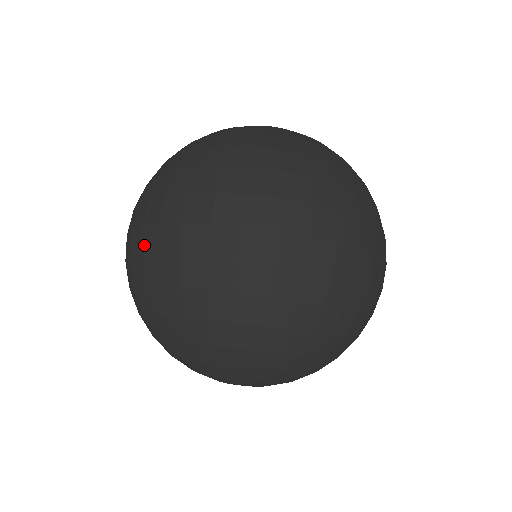
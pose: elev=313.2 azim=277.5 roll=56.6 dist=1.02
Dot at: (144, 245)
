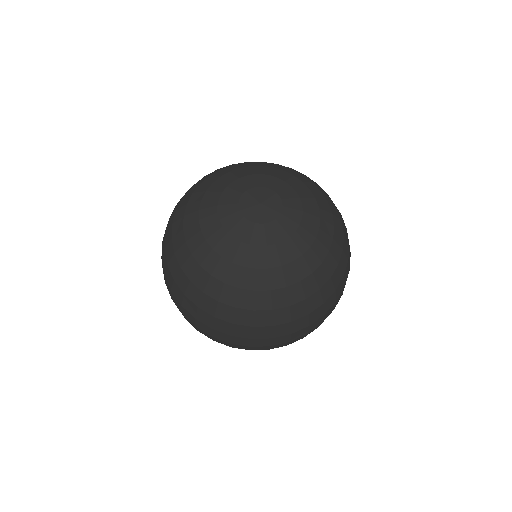
Dot at: occluded
